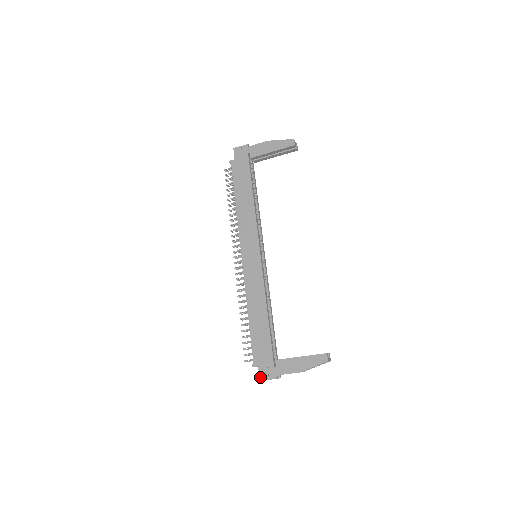
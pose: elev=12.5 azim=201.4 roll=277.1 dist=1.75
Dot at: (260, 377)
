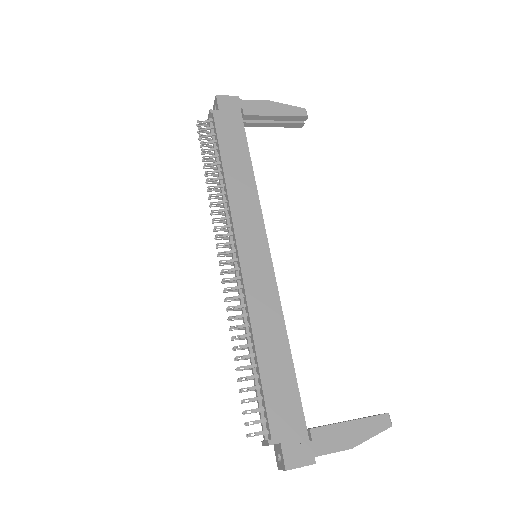
Dot at: (286, 463)
